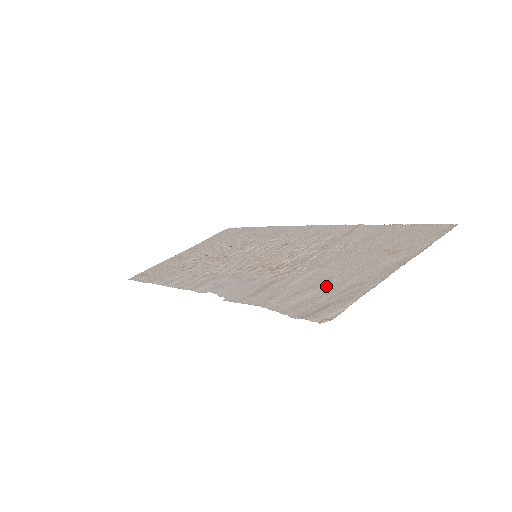
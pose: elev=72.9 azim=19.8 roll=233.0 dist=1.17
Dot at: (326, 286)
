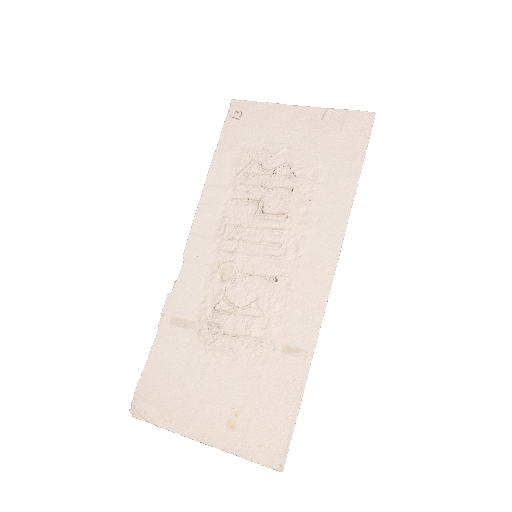
Dot at: (177, 387)
